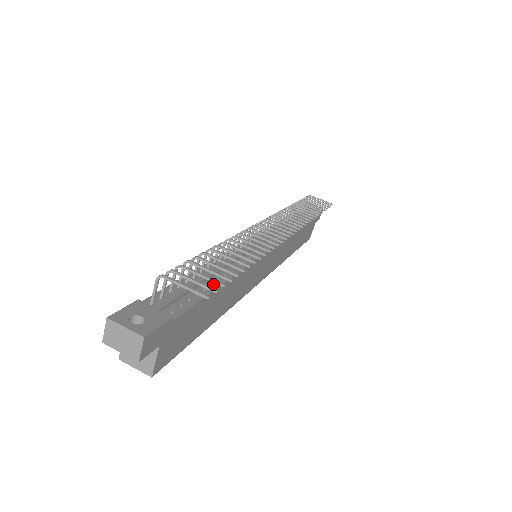
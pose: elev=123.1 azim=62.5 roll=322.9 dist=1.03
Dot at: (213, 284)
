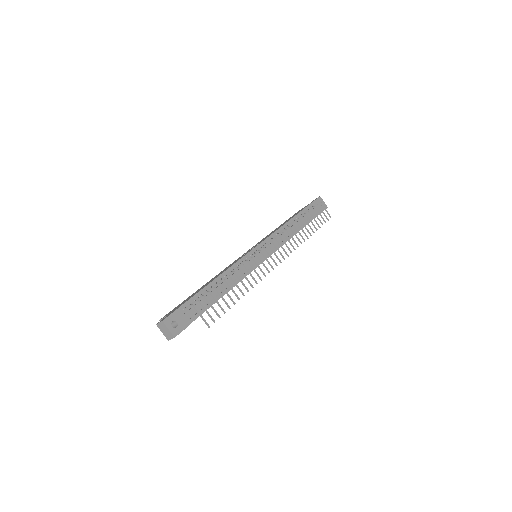
Dot at: (218, 295)
